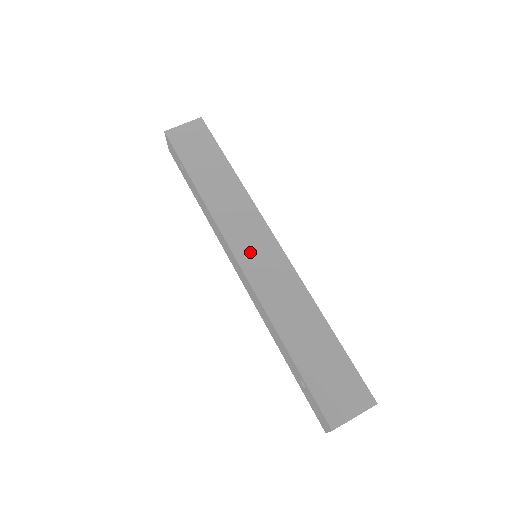
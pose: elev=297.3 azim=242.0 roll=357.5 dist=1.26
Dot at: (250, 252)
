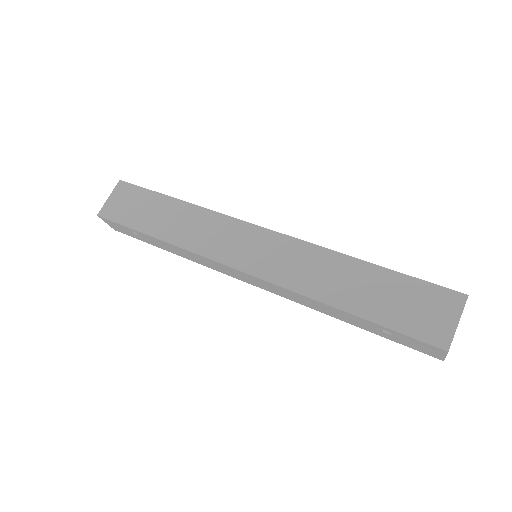
Dot at: (247, 255)
